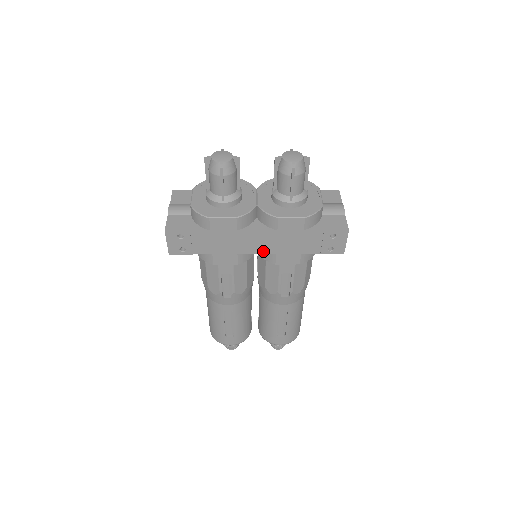
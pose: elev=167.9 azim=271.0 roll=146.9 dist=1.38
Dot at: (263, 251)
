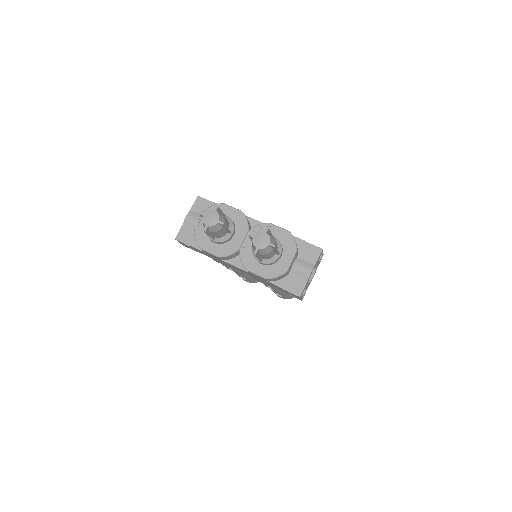
Dot at: (244, 273)
